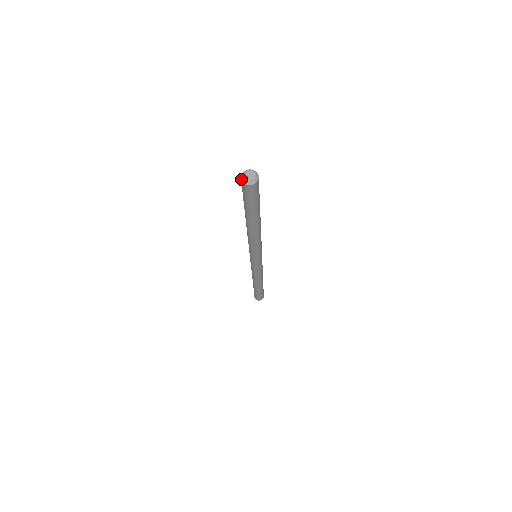
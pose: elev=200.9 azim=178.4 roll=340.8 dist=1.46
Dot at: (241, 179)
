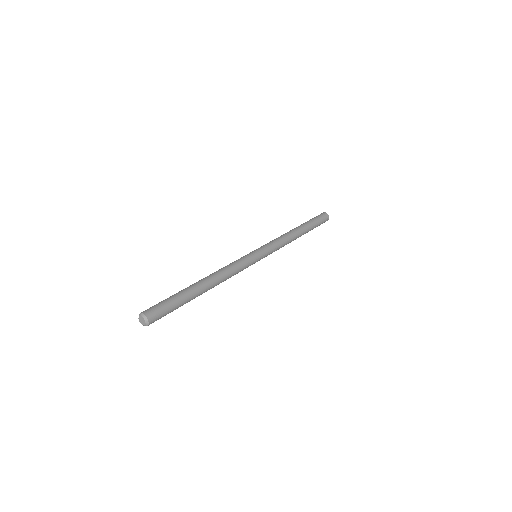
Dot at: occluded
